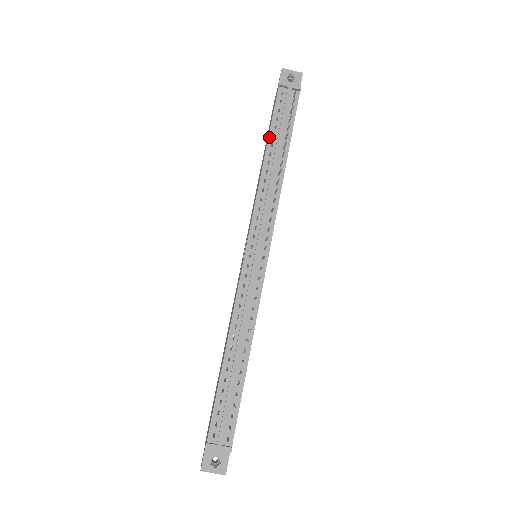
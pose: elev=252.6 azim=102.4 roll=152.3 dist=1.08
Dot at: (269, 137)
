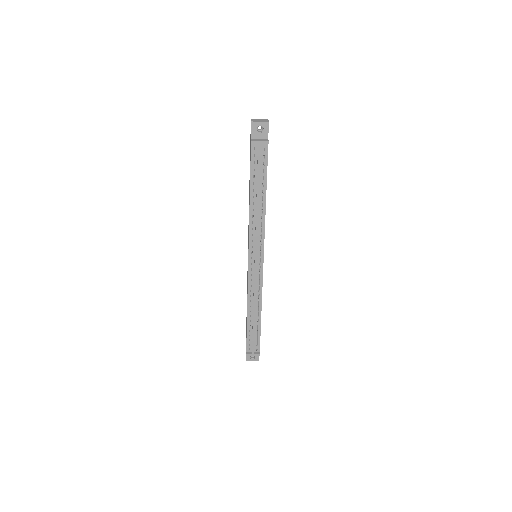
Dot at: (250, 185)
